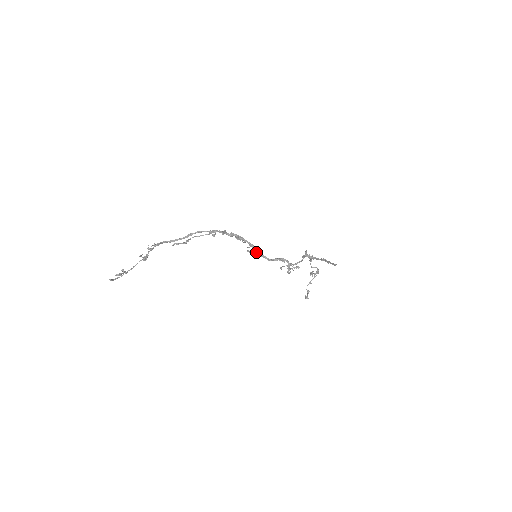
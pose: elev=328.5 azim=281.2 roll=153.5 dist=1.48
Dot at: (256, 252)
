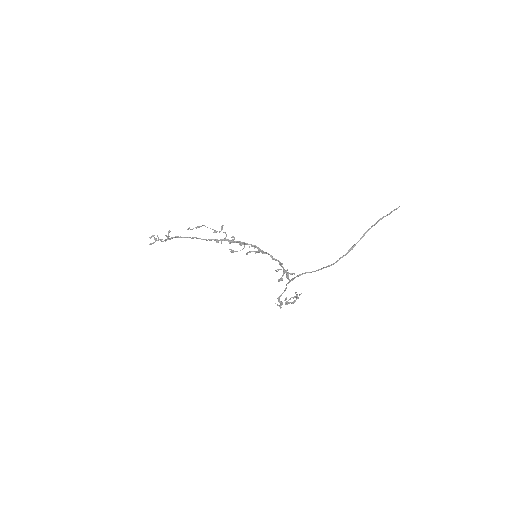
Dot at: (257, 251)
